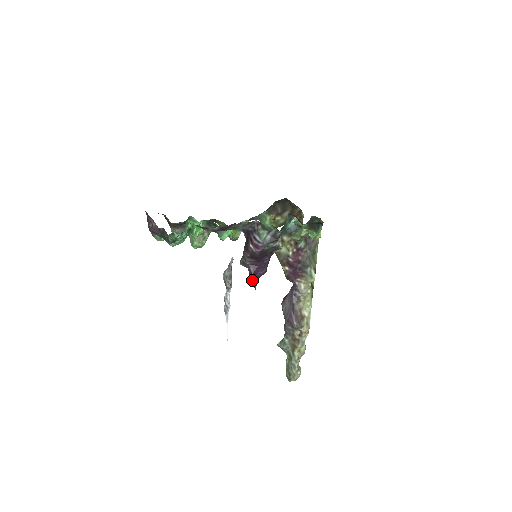
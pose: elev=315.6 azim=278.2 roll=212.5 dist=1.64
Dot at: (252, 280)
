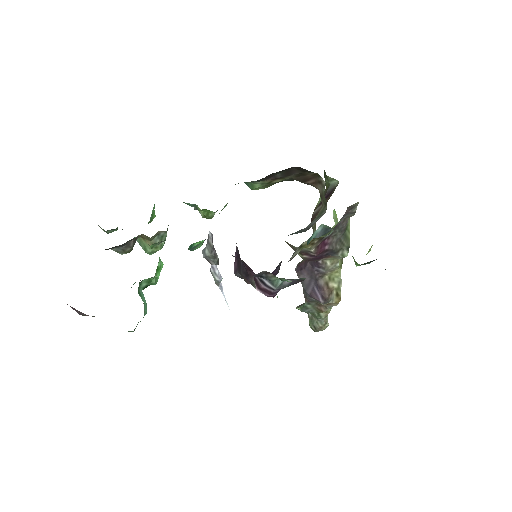
Dot at: occluded
